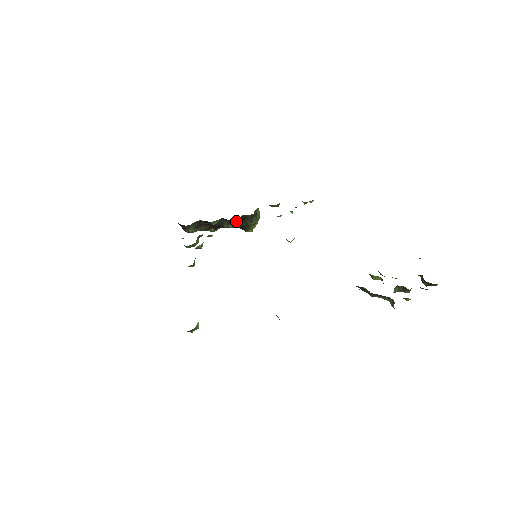
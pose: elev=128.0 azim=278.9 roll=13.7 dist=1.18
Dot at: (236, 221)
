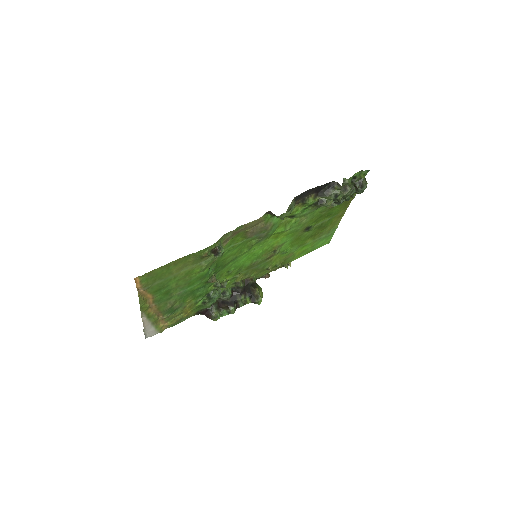
Dot at: (241, 282)
